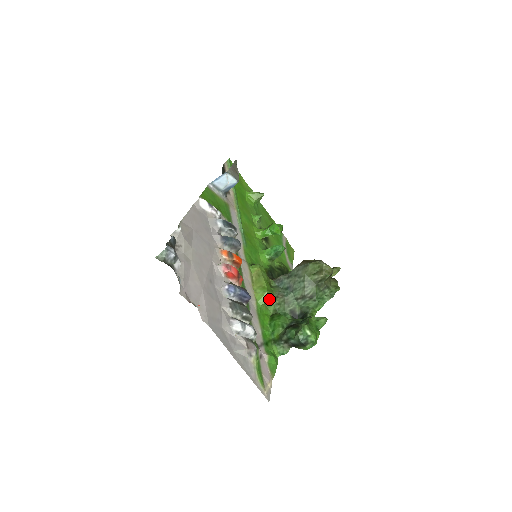
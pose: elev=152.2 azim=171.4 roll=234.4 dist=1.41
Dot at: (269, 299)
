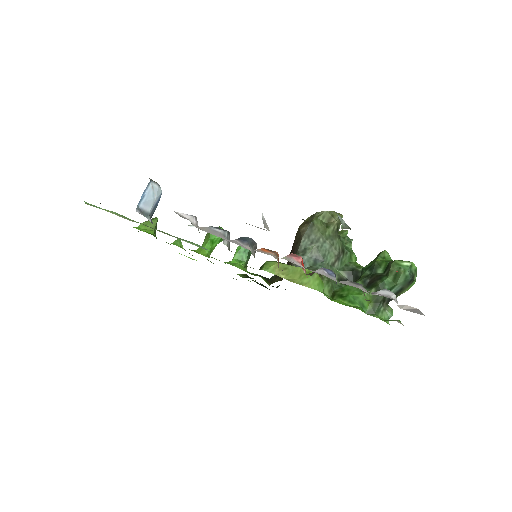
Dot at: (321, 280)
